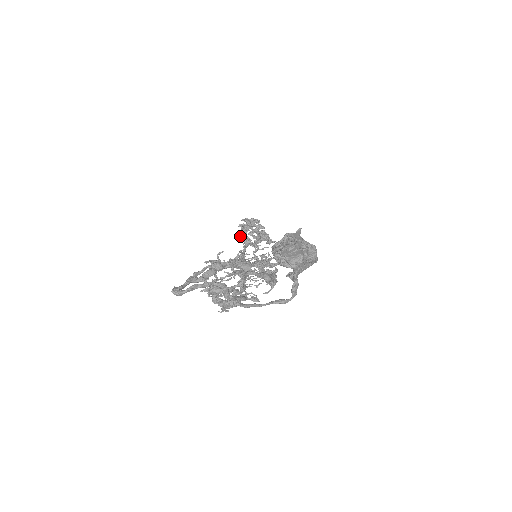
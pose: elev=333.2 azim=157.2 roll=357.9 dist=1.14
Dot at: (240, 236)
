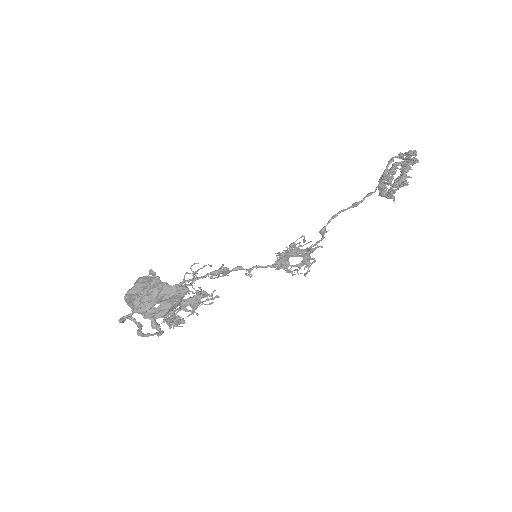
Dot at: occluded
